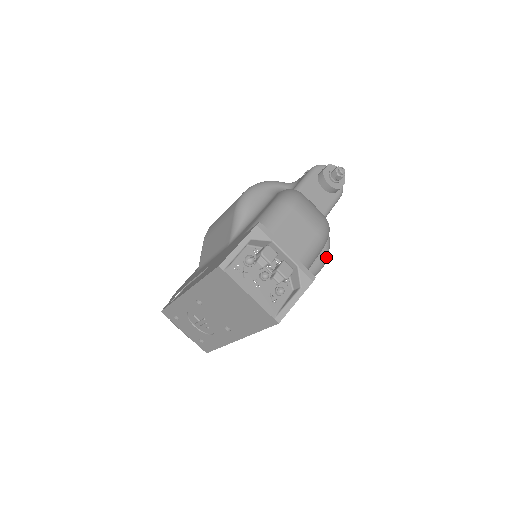
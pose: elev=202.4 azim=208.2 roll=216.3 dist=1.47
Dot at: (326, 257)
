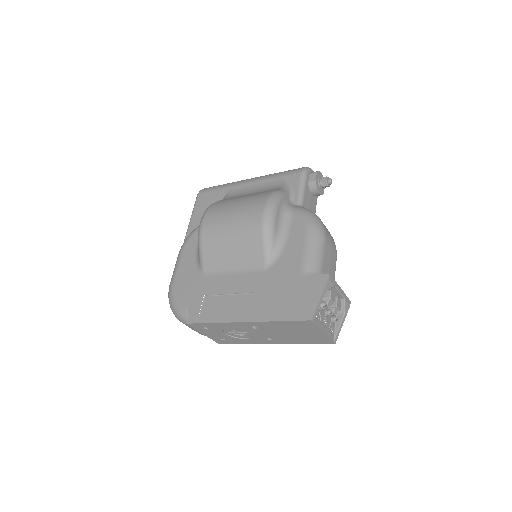
Dot at: occluded
